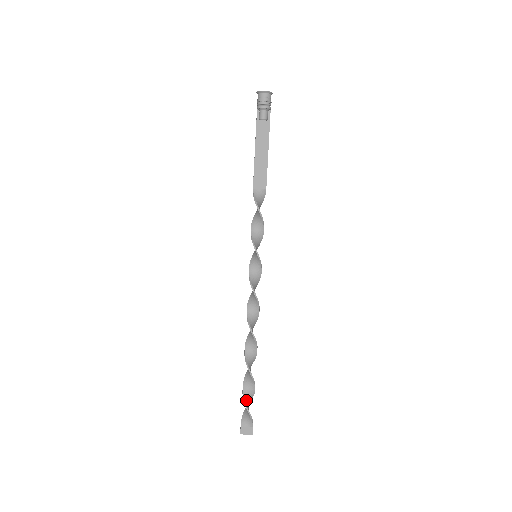
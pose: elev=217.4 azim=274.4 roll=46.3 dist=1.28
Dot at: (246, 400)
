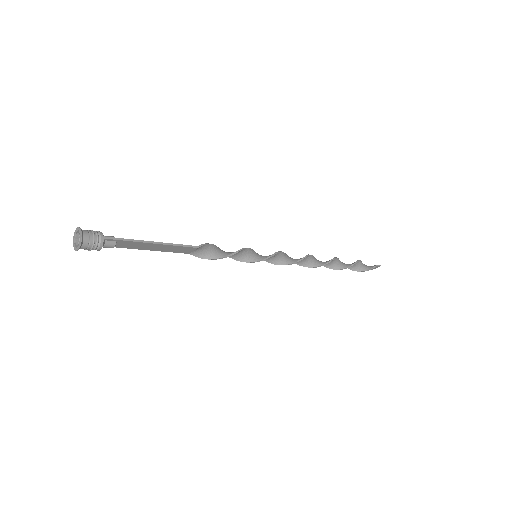
Dot at: (355, 269)
